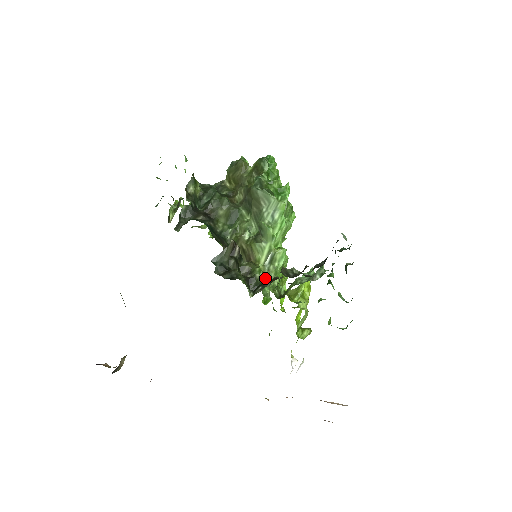
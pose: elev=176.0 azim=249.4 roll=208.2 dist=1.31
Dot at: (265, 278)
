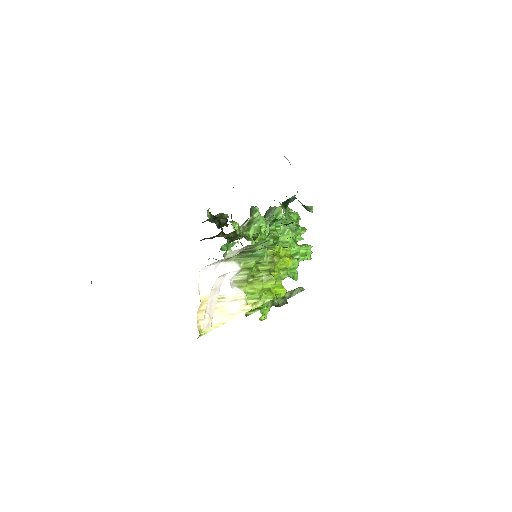
Dot at: occluded
